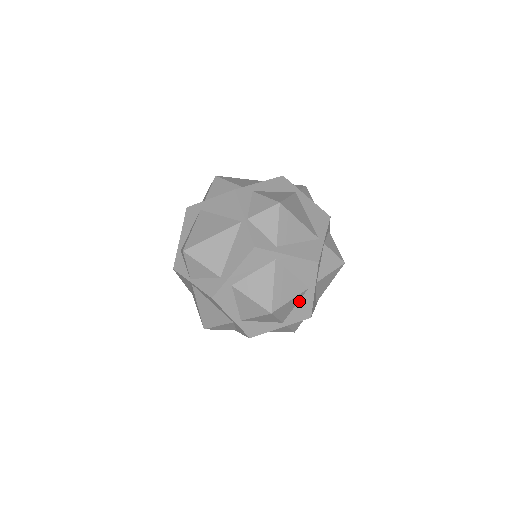
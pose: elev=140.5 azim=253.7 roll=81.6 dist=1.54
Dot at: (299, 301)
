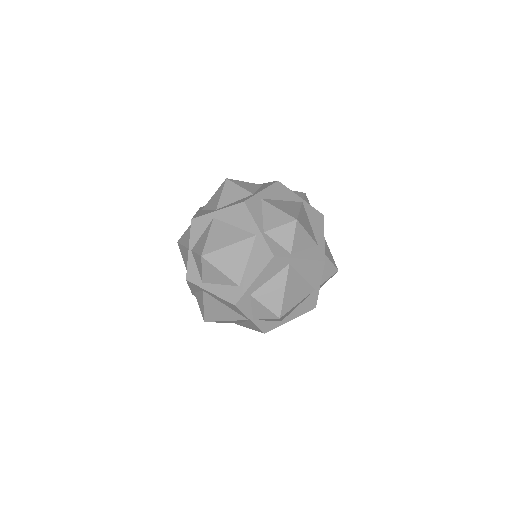
Dot at: occluded
